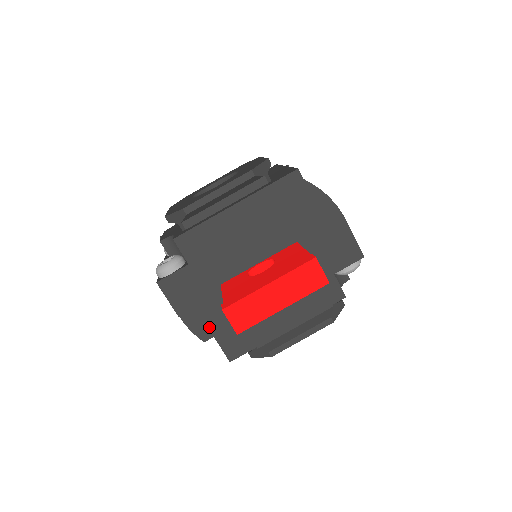
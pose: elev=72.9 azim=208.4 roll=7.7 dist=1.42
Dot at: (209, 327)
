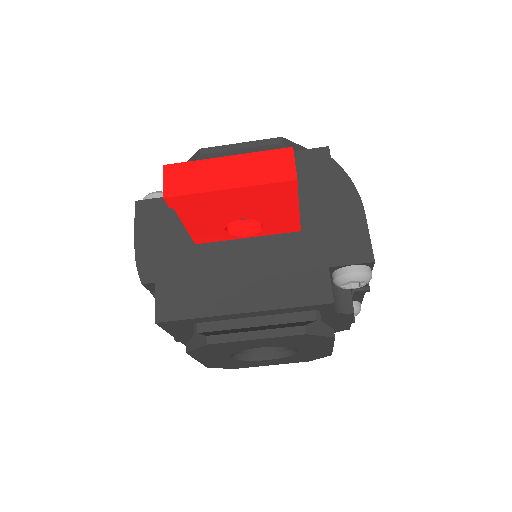
Dot at: (157, 269)
